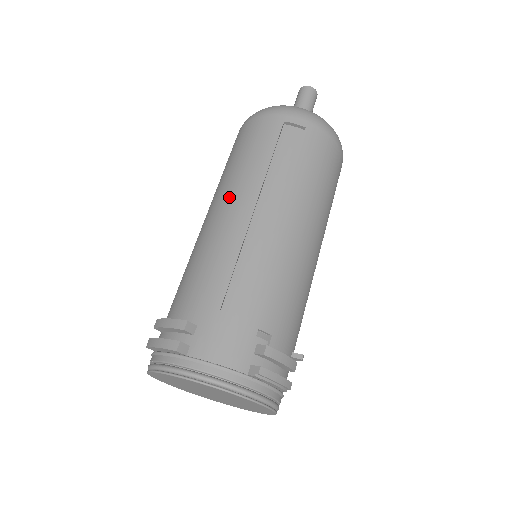
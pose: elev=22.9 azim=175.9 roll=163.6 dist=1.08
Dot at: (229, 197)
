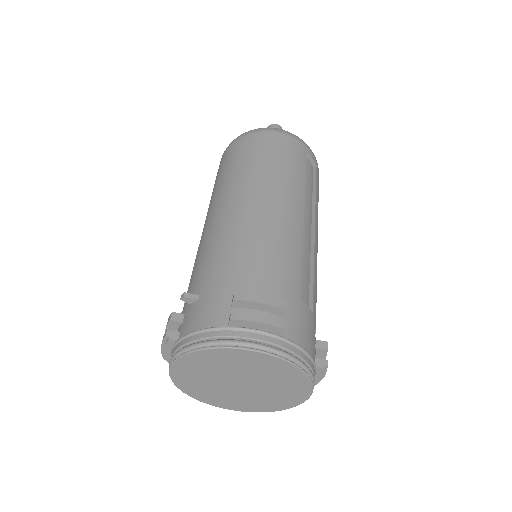
Dot at: (279, 195)
